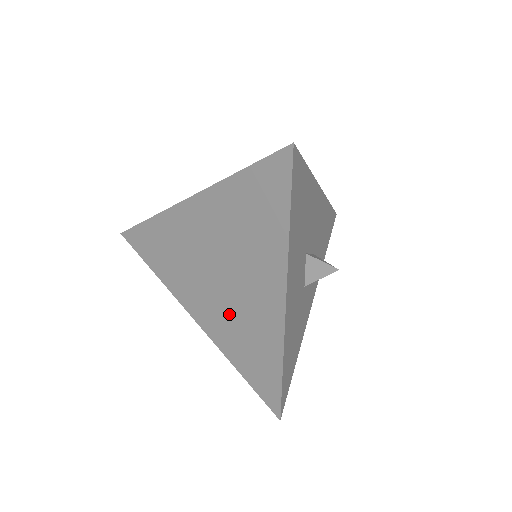
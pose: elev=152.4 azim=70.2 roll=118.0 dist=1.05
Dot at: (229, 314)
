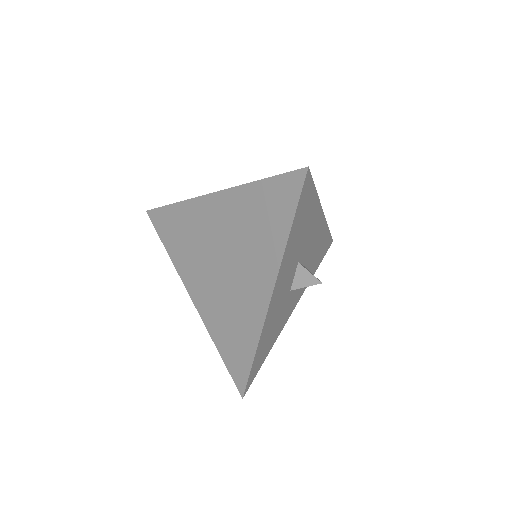
Dot at: (222, 297)
